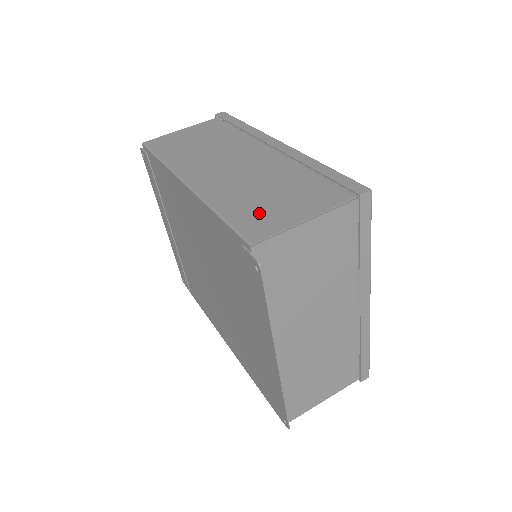
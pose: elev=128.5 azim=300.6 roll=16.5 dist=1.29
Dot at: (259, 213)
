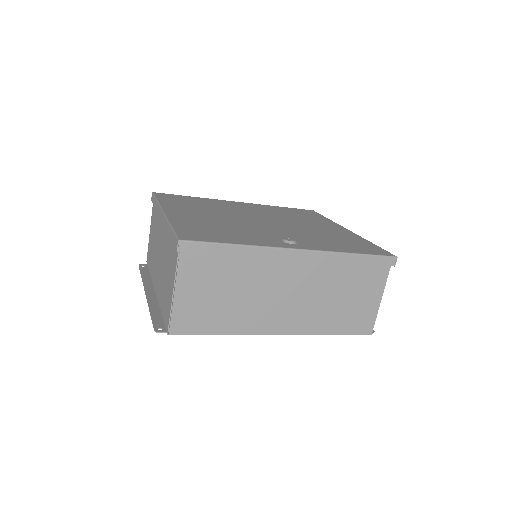
Dot at: (355, 317)
